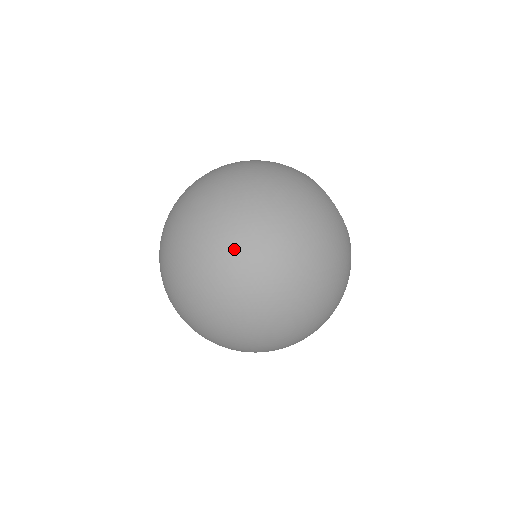
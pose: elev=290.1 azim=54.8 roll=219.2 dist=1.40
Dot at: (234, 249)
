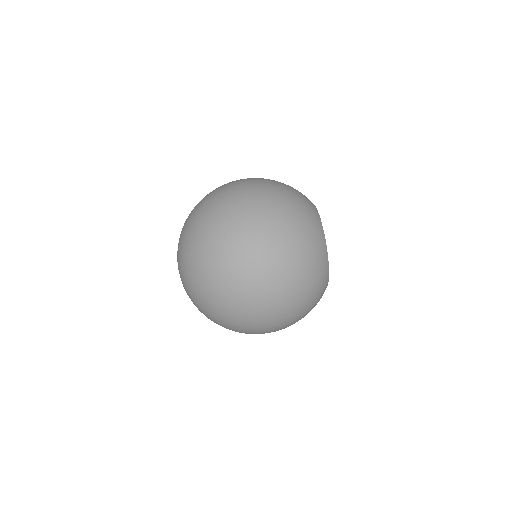
Dot at: (222, 210)
